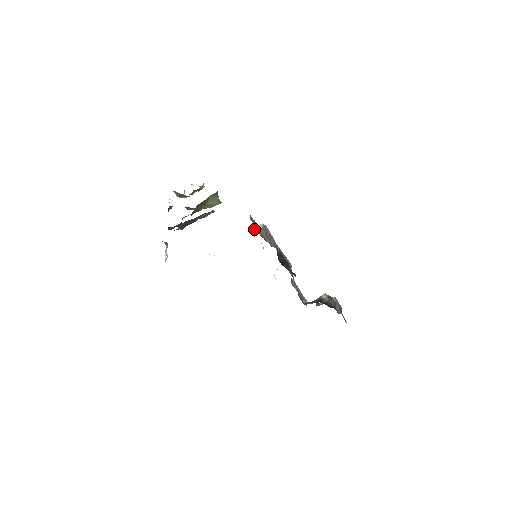
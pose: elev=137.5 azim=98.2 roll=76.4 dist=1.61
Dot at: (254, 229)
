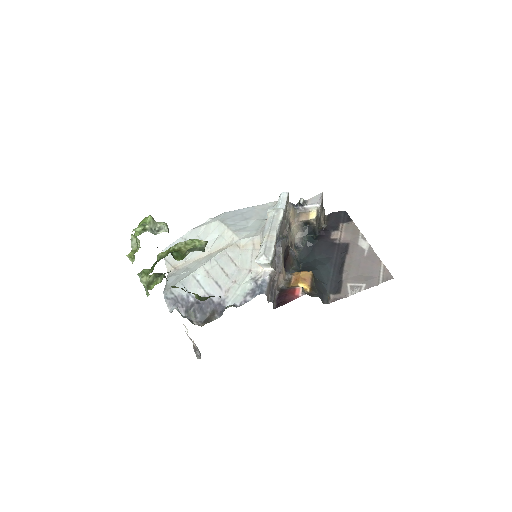
Dot at: (260, 265)
